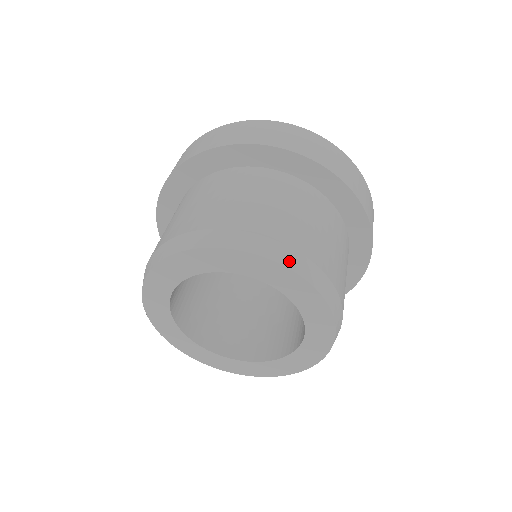
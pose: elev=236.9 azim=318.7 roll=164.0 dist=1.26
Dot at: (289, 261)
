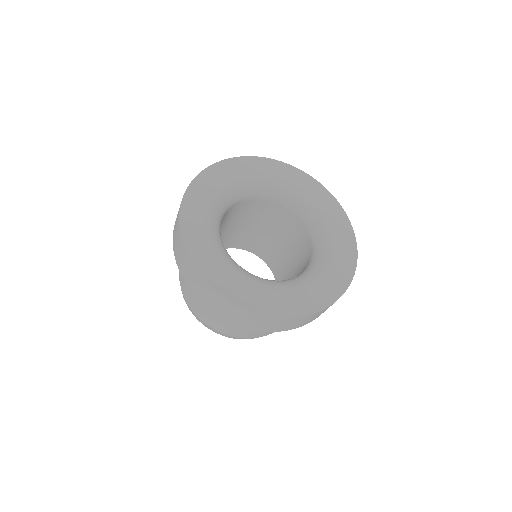
Dot at: (228, 337)
